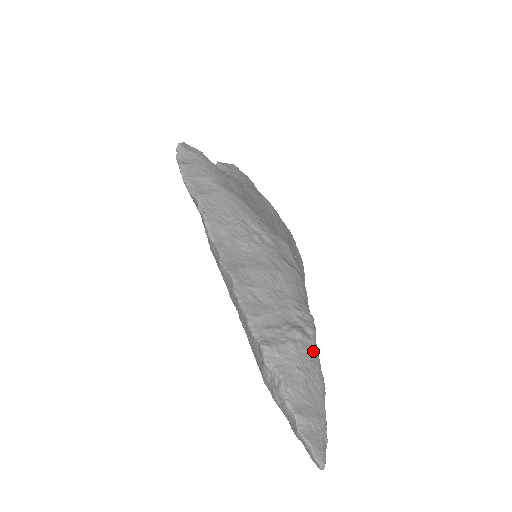
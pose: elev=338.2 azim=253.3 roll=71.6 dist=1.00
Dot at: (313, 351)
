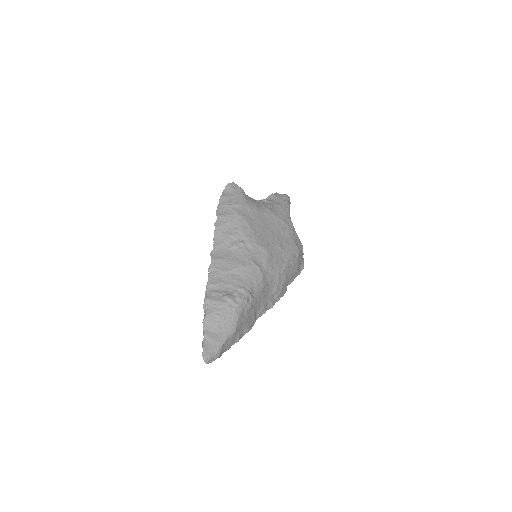
Dot at: (234, 310)
